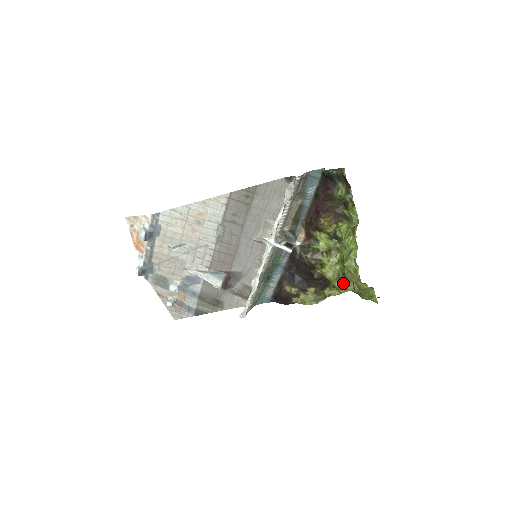
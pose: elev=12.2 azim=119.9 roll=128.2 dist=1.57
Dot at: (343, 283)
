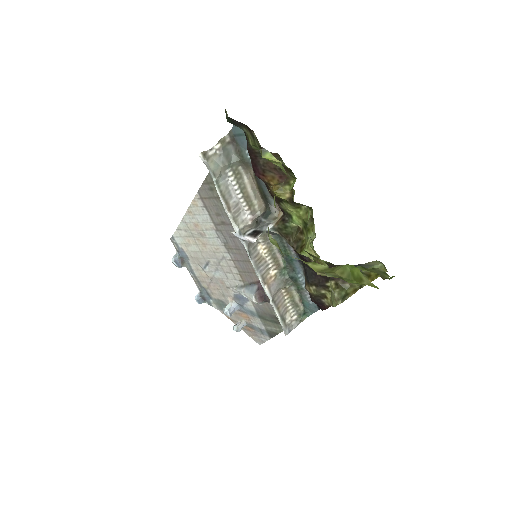
Dot at: occluded
